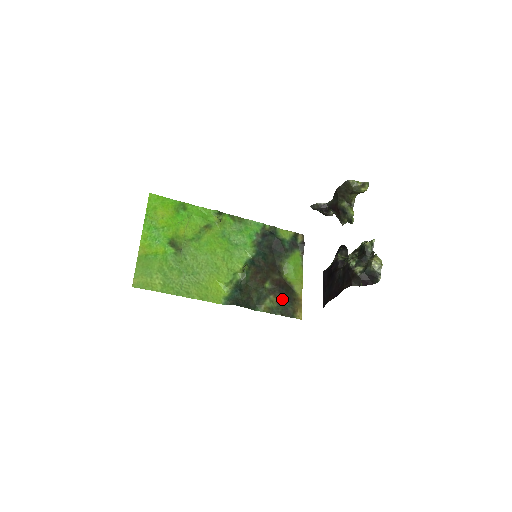
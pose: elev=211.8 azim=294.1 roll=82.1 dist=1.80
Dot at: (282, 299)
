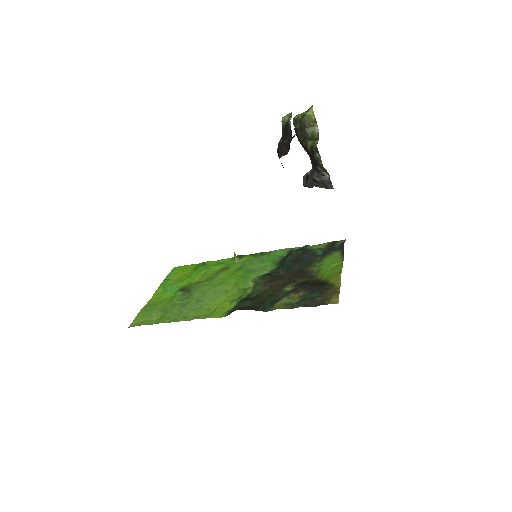
Dot at: (307, 293)
